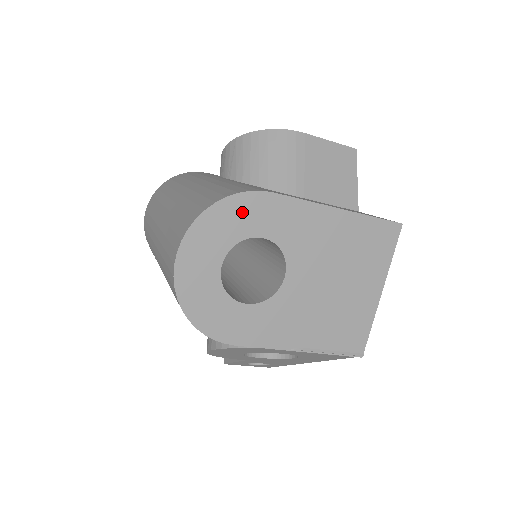
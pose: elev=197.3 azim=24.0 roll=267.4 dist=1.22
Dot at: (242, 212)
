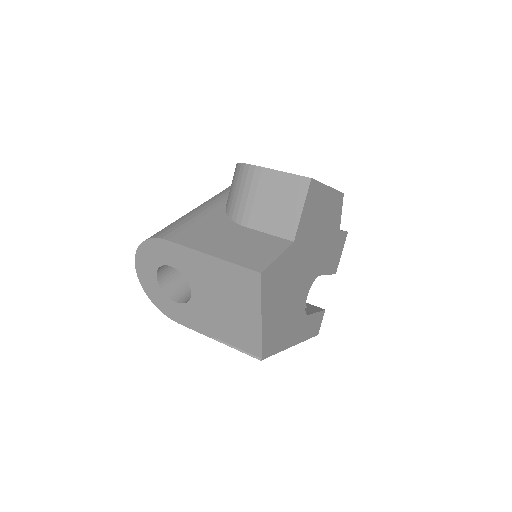
Dot at: (156, 250)
